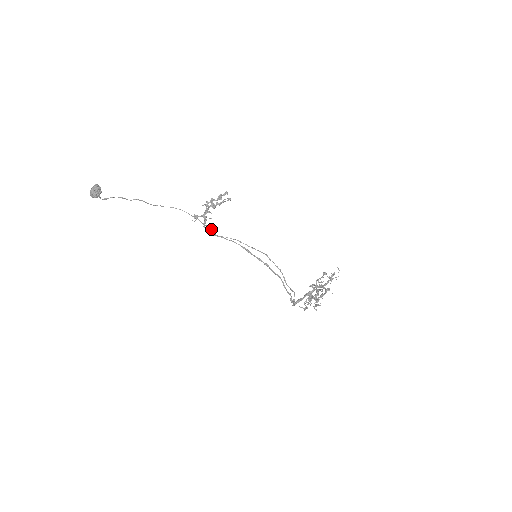
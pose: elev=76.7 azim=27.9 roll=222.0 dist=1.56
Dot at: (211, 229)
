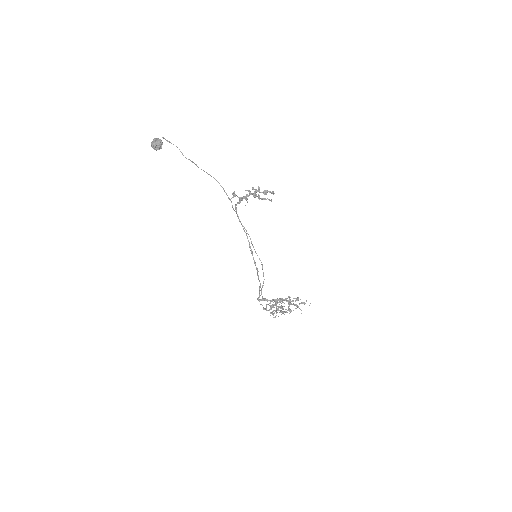
Dot at: occluded
